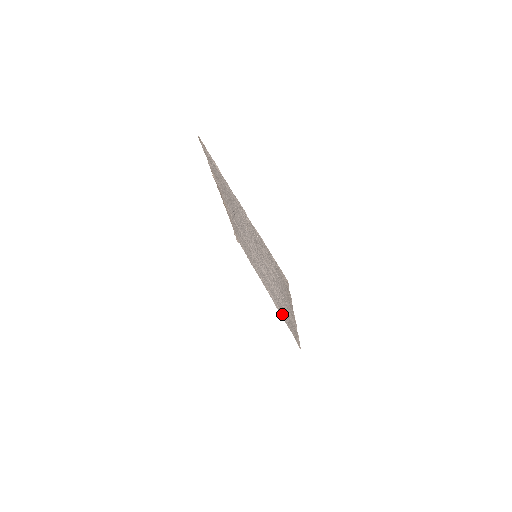
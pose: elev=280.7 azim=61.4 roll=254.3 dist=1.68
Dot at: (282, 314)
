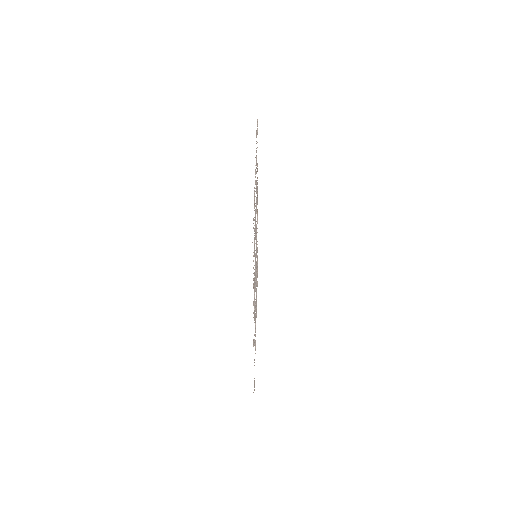
Dot at: occluded
